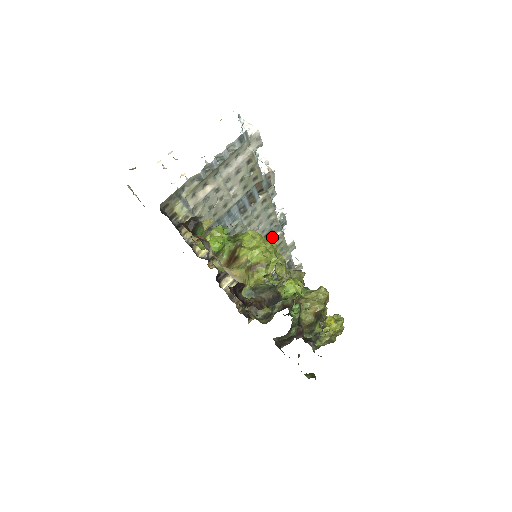
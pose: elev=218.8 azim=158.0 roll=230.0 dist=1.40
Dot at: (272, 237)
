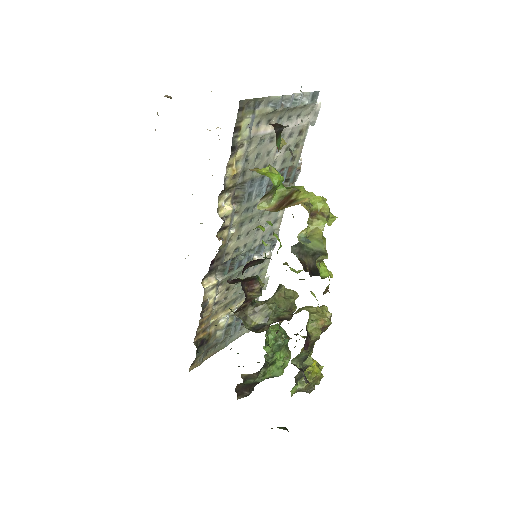
Dot at: (261, 254)
